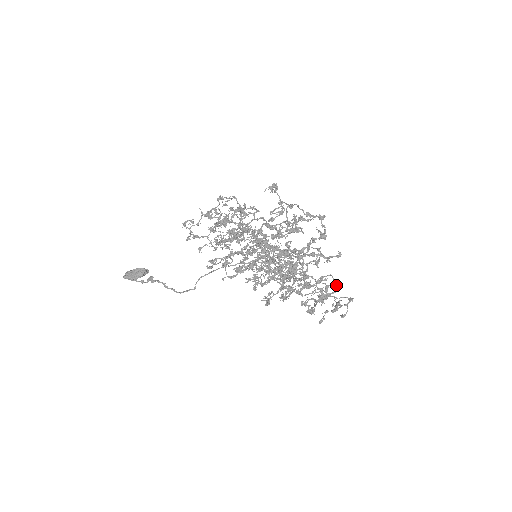
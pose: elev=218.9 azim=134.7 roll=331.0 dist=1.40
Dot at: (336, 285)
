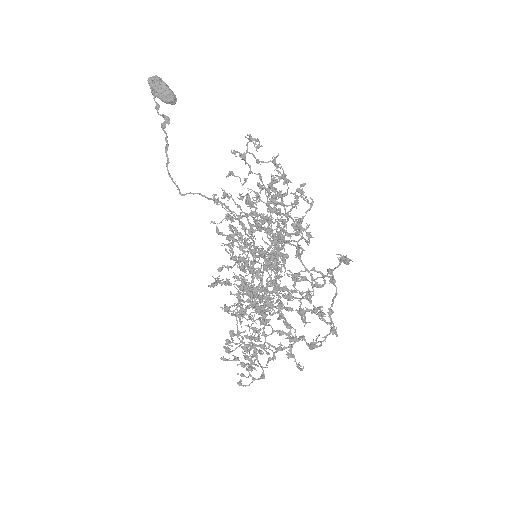
Dot at: (269, 358)
